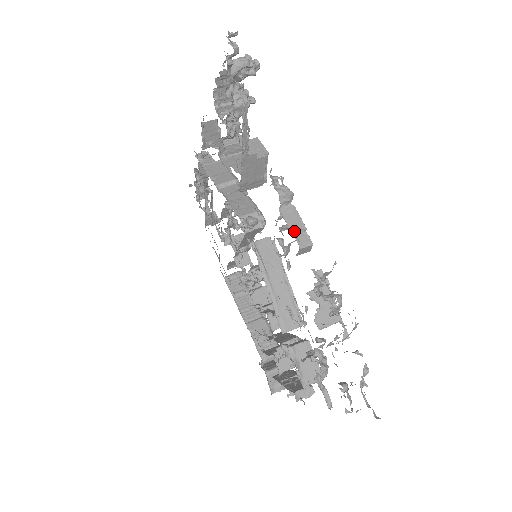
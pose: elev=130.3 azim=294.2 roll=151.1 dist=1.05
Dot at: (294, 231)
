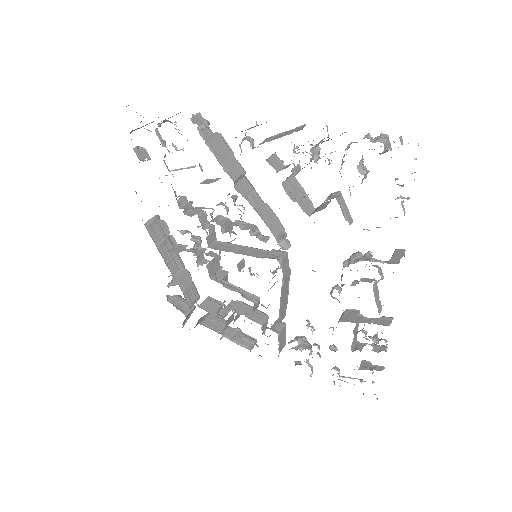
Dot at: (377, 302)
